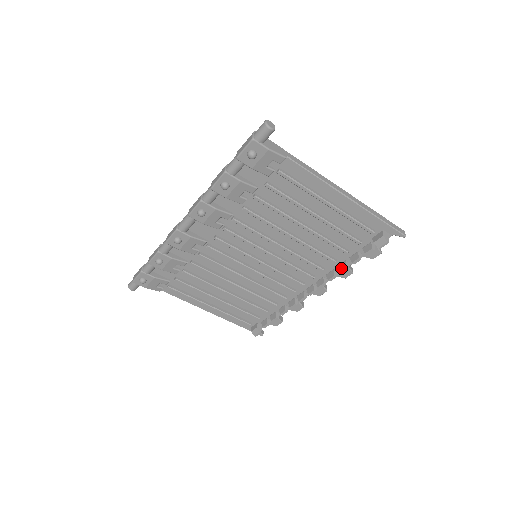
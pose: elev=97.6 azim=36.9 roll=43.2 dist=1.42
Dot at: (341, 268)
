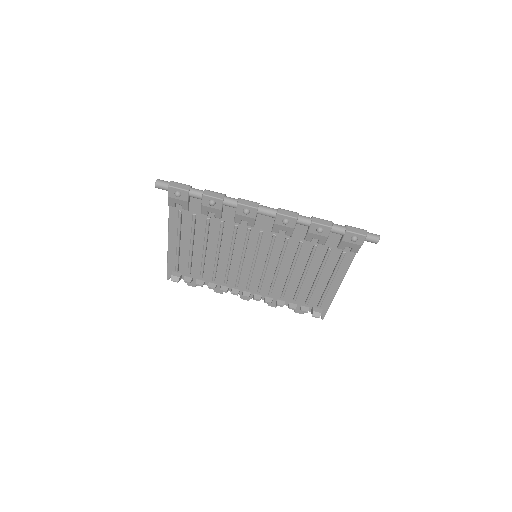
Dot at: (280, 303)
